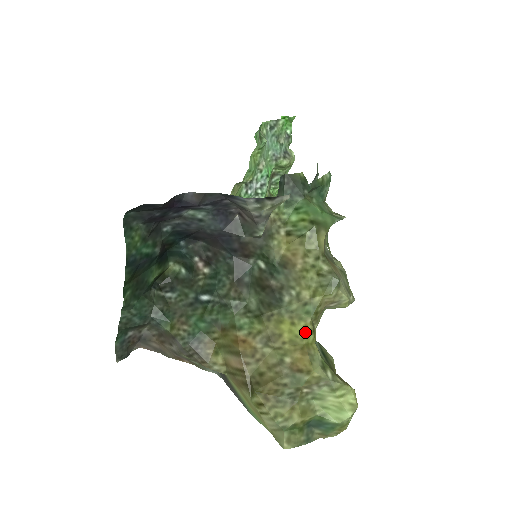
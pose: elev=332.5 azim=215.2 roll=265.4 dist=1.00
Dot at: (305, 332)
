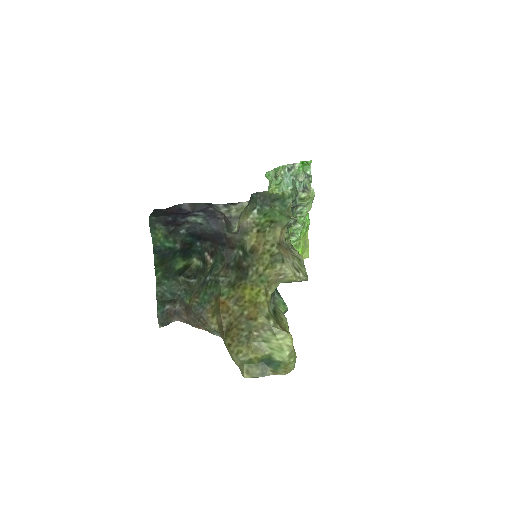
Dot at: (259, 294)
